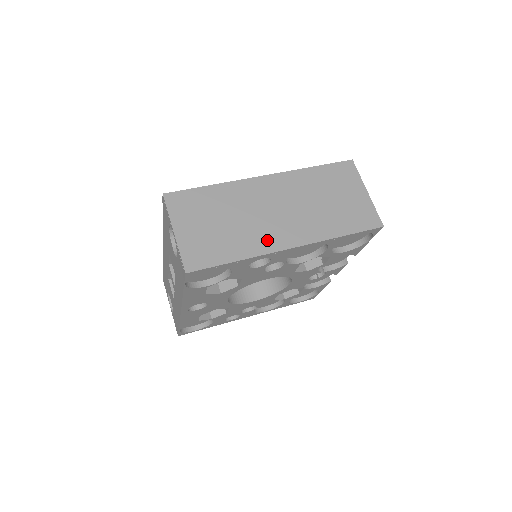
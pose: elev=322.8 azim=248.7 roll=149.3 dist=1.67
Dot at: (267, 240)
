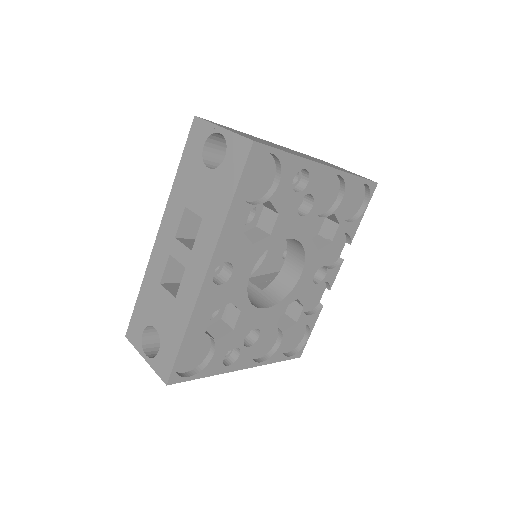
Dot at: occluded
